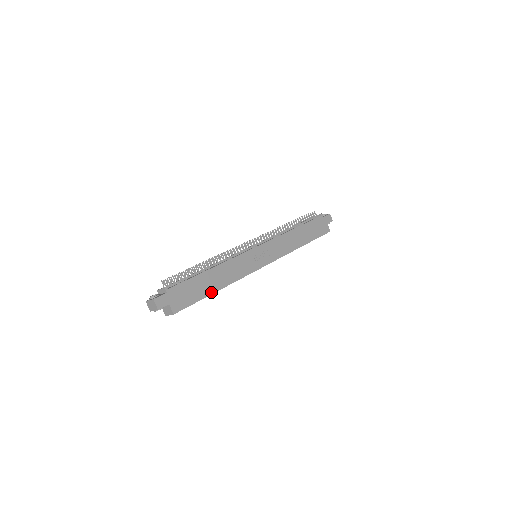
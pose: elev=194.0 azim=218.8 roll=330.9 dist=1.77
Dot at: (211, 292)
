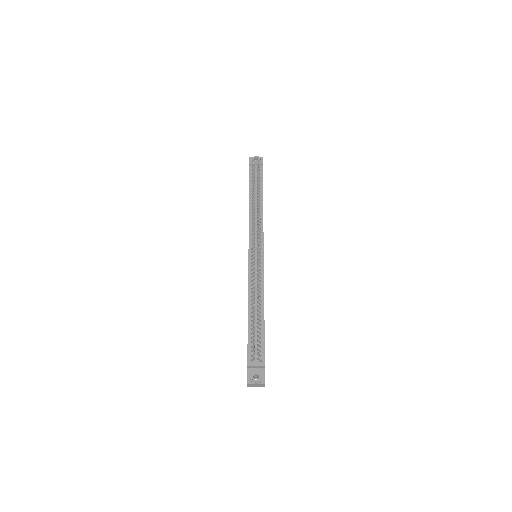
Dot at: occluded
